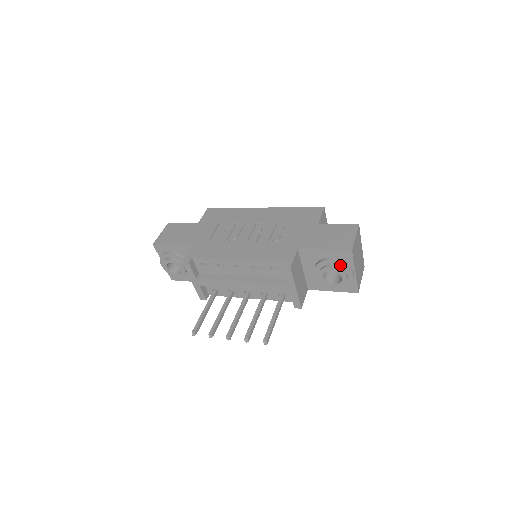
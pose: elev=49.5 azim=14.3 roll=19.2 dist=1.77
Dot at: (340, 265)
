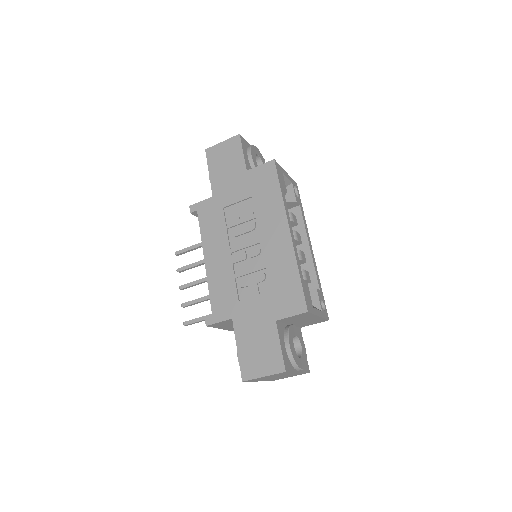
Dot at: occluded
